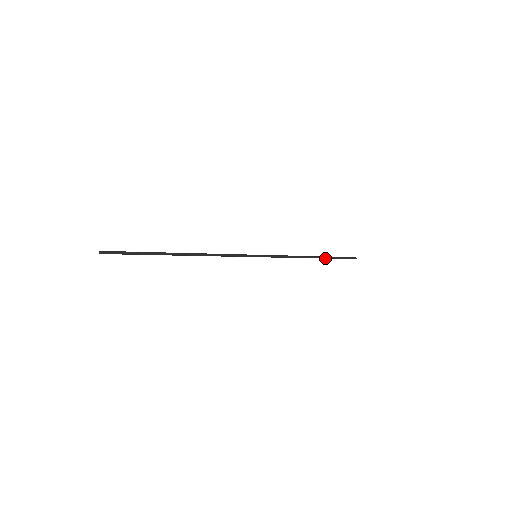
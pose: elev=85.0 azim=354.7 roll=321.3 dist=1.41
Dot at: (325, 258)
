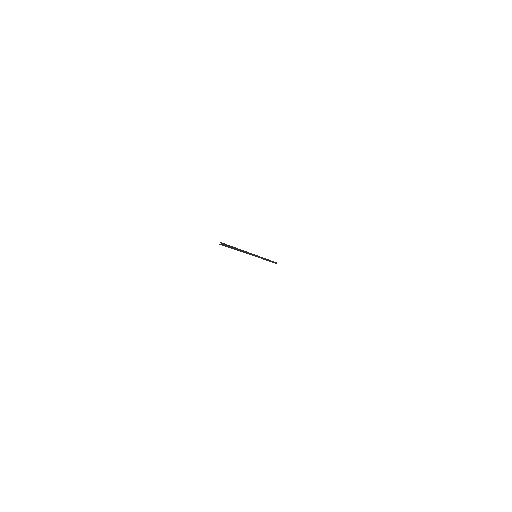
Dot at: occluded
